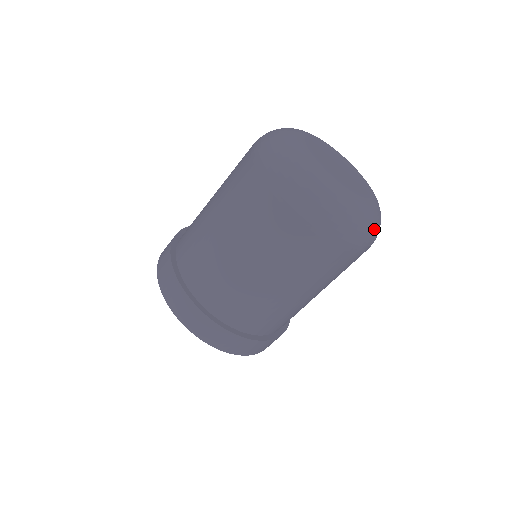
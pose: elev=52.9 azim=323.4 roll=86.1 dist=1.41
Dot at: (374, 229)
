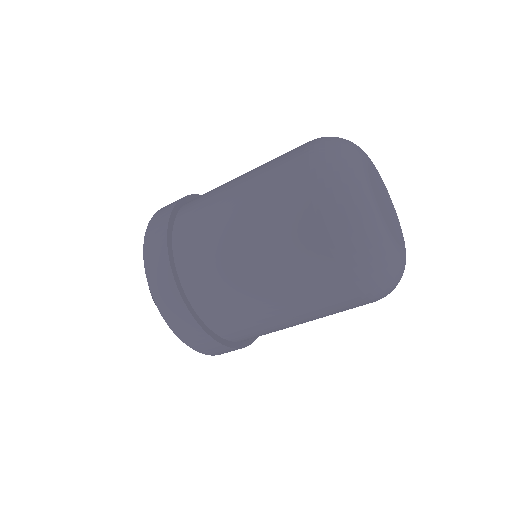
Dot at: (394, 284)
